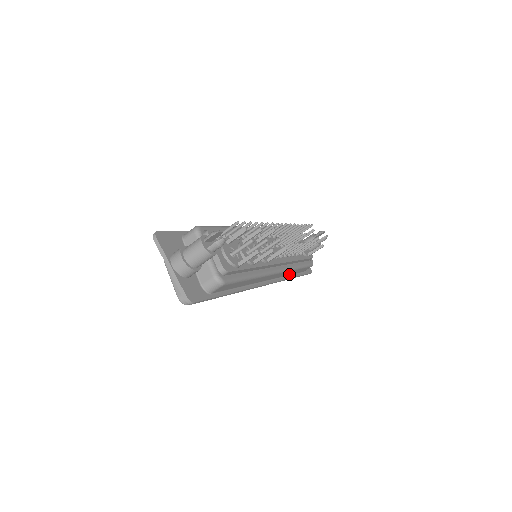
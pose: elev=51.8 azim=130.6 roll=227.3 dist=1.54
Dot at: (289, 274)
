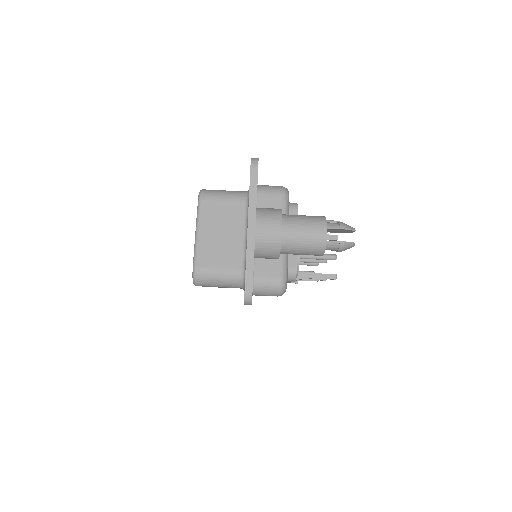
Dot at: occluded
